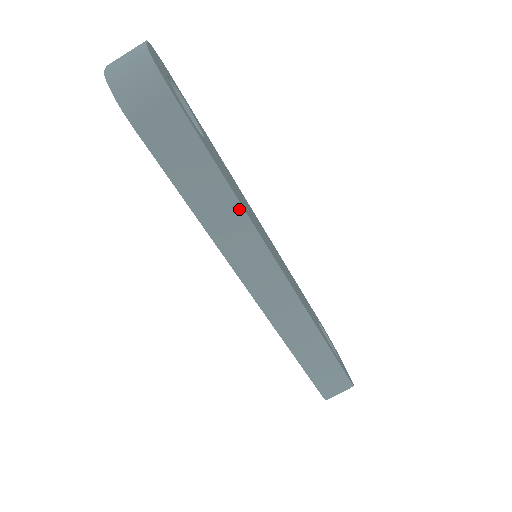
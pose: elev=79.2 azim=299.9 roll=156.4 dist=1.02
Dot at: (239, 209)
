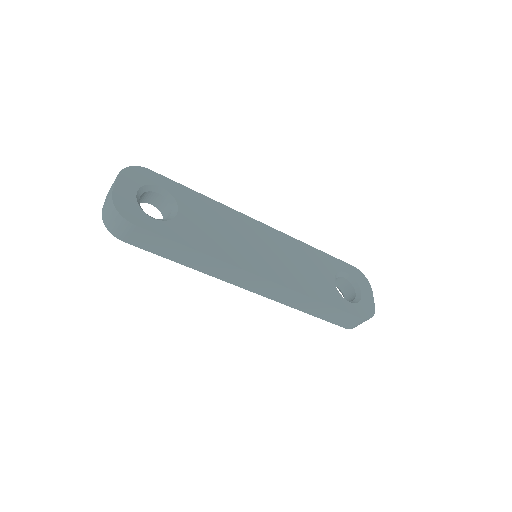
Dot at: (209, 257)
